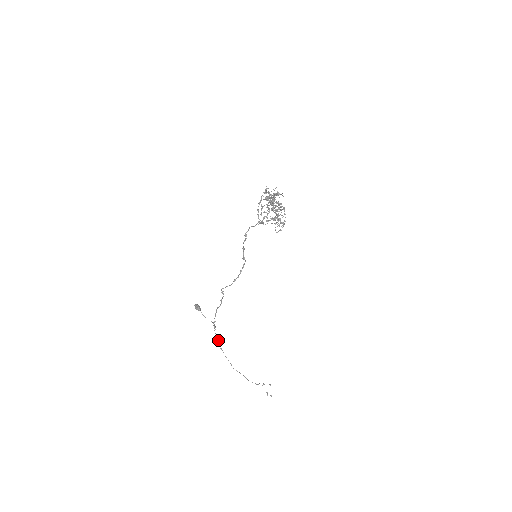
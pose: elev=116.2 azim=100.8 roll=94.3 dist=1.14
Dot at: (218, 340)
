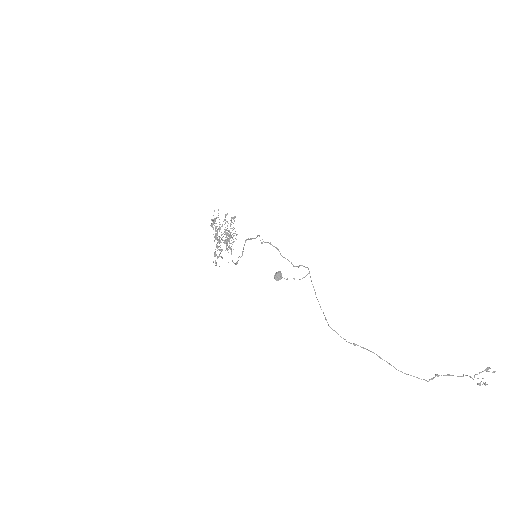
Dot at: occluded
